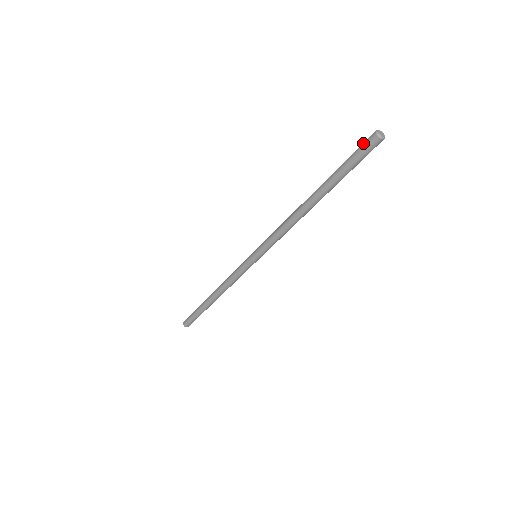
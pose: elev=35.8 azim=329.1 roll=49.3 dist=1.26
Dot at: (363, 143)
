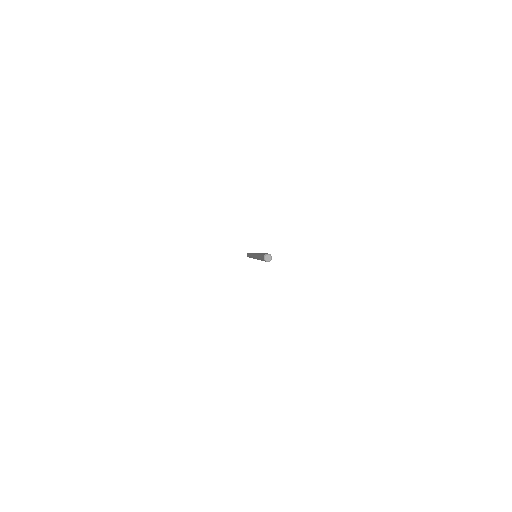
Dot at: (263, 260)
